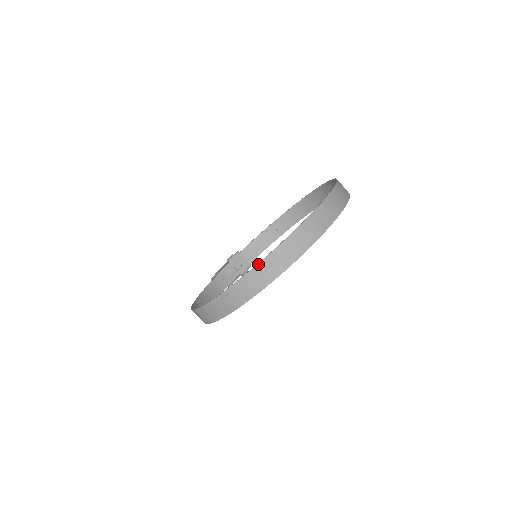
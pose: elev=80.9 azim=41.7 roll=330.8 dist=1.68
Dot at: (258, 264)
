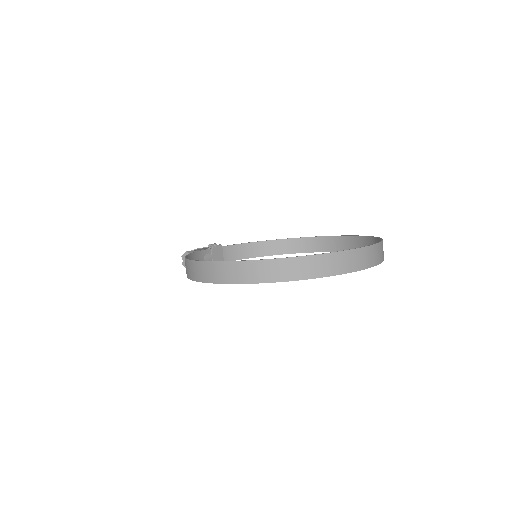
Dot at: (328, 253)
